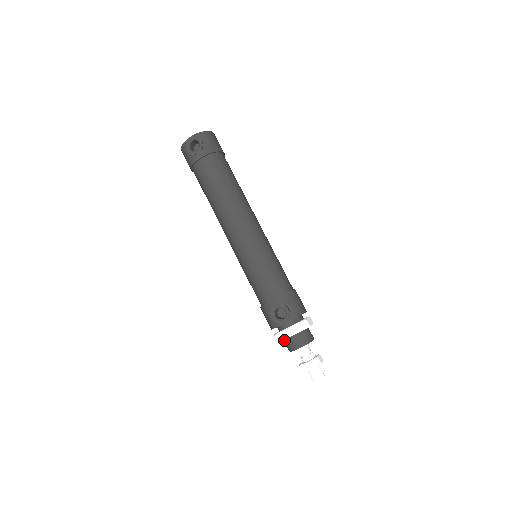
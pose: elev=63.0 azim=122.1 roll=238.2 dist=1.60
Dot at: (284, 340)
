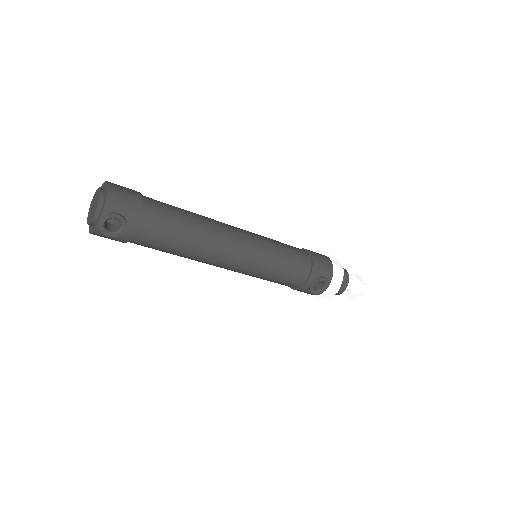
Dot at: occluded
